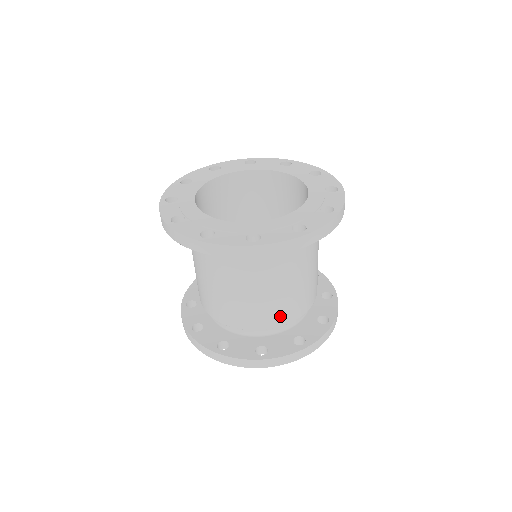
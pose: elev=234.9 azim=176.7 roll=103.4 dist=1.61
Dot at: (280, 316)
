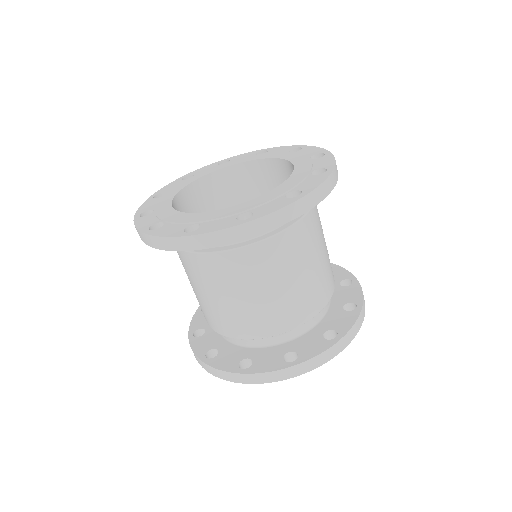
Dot at: (300, 310)
